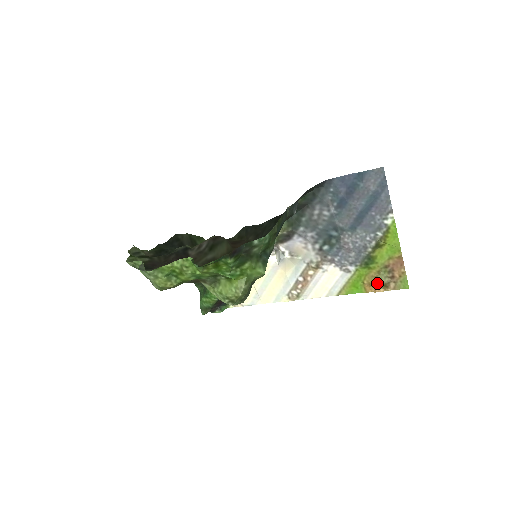
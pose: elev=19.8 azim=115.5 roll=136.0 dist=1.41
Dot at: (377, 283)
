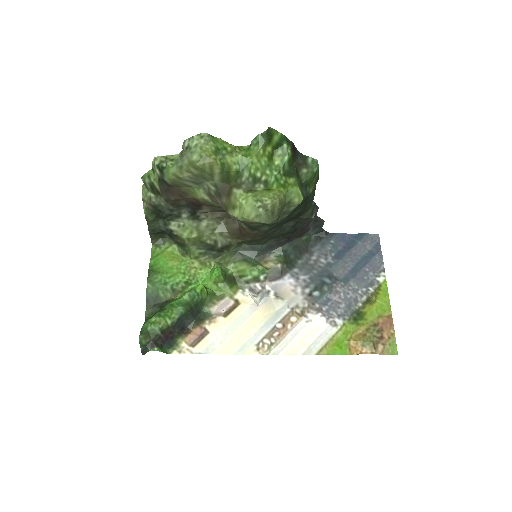
Dot at: (365, 341)
